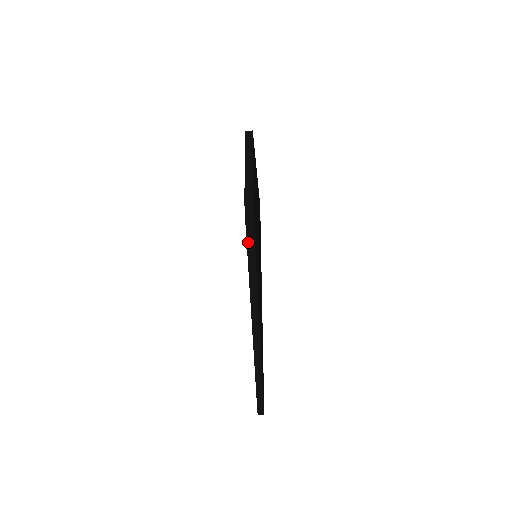
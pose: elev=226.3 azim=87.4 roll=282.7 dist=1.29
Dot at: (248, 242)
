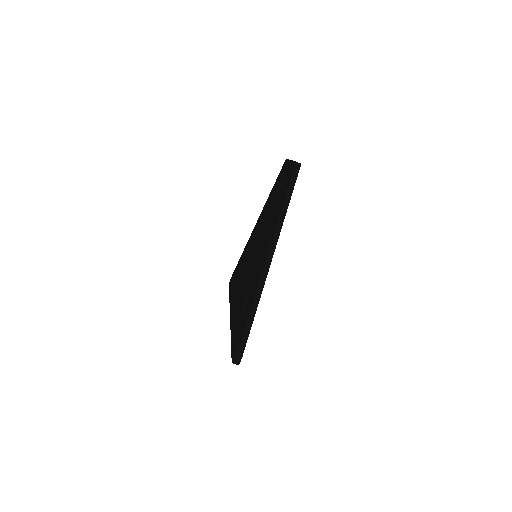
Dot at: (290, 185)
